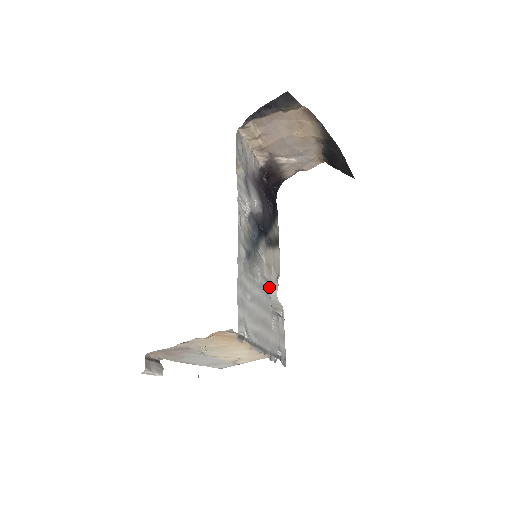
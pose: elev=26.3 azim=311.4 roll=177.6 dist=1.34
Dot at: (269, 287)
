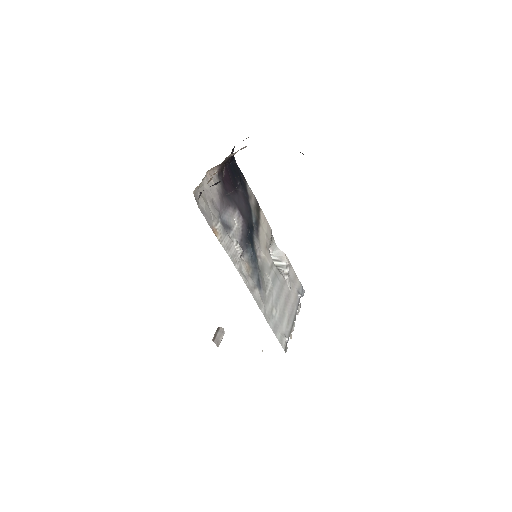
Dot at: occluded
